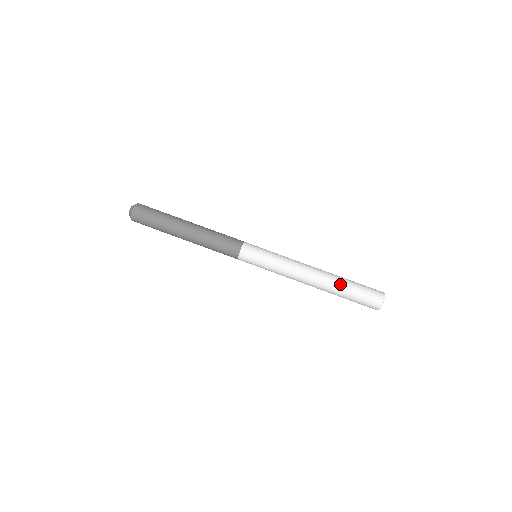
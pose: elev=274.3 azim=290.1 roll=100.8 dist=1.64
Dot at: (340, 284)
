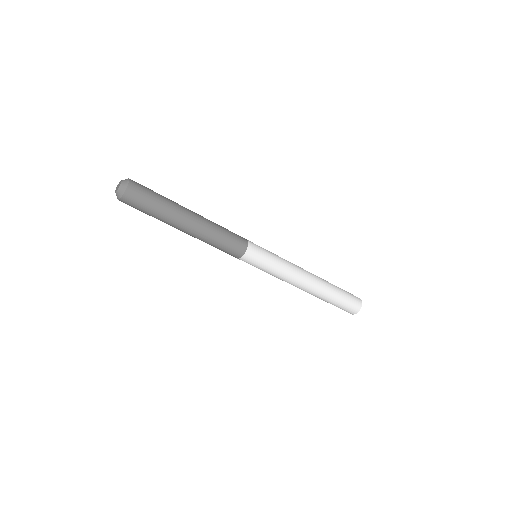
Dot at: (328, 295)
